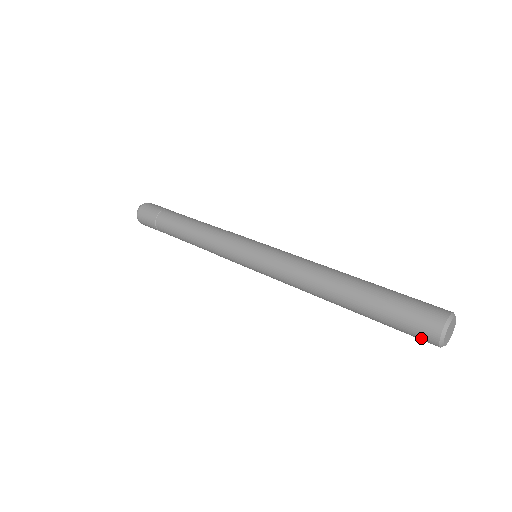
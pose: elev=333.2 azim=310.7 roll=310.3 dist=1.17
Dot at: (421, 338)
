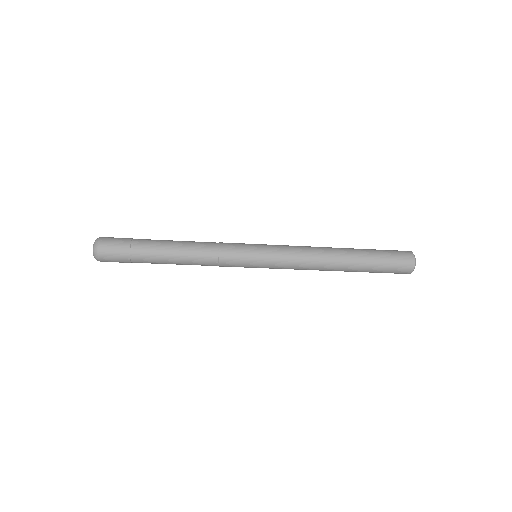
Dot at: (404, 264)
